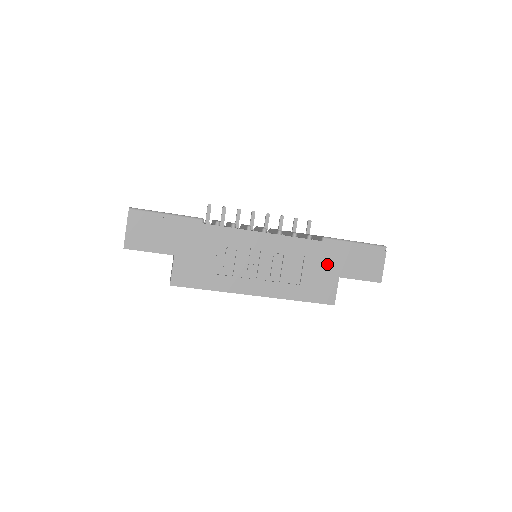
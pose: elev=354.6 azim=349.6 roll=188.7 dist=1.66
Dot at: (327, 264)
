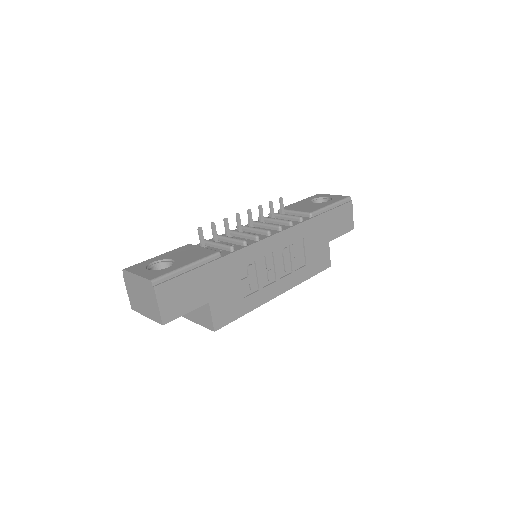
Dot at: (319, 236)
